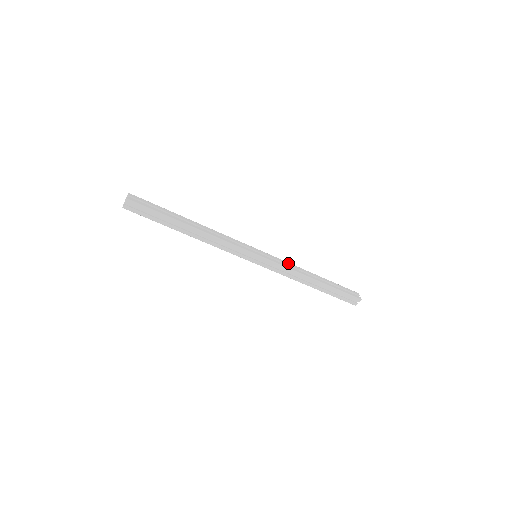
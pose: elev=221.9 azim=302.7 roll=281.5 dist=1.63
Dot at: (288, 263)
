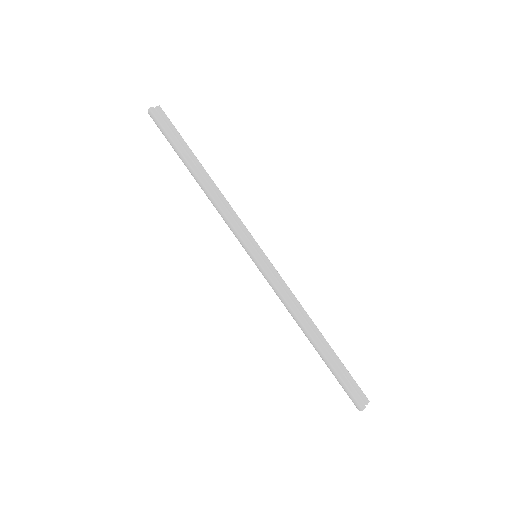
Dot at: occluded
